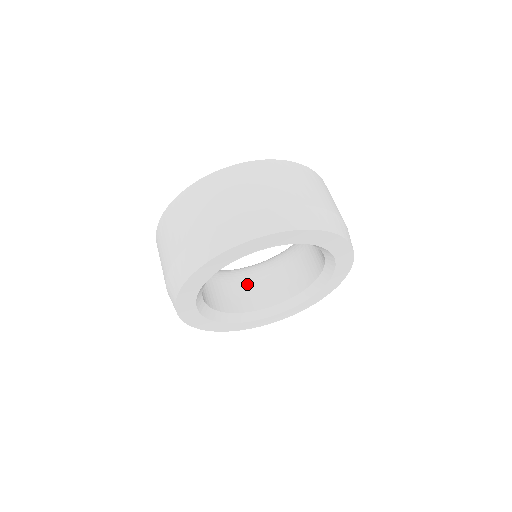
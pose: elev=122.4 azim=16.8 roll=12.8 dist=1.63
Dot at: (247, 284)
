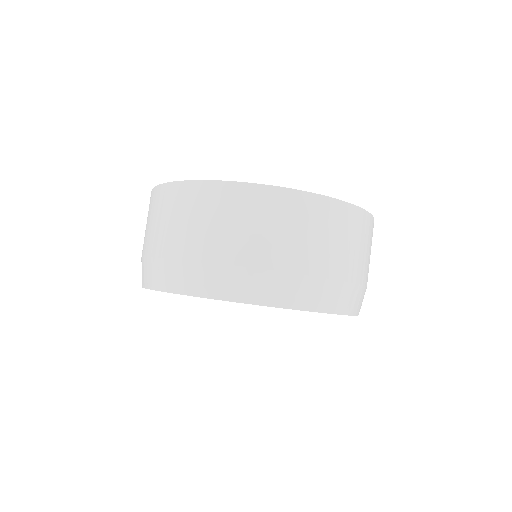
Dot at: occluded
